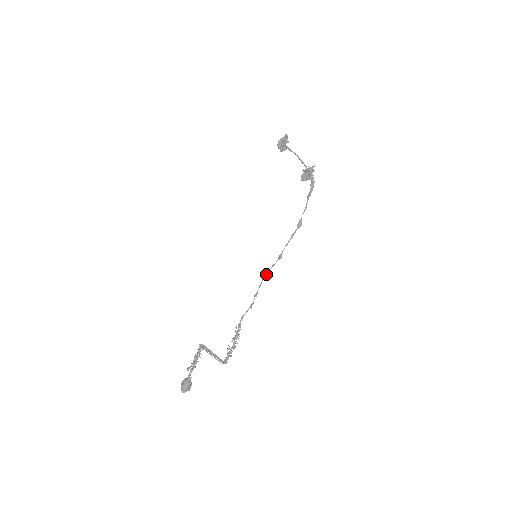
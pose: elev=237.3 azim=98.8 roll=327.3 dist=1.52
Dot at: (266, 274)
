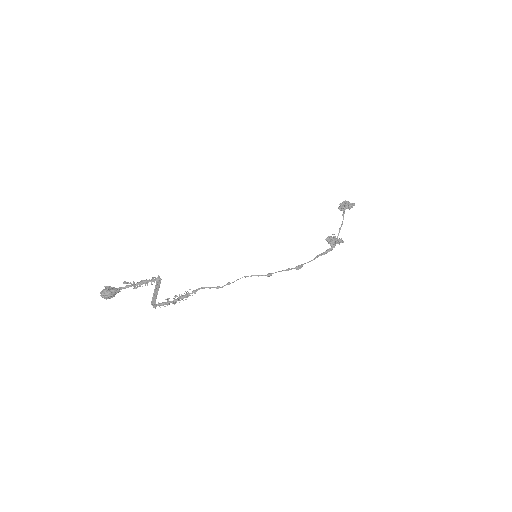
Dot at: occluded
